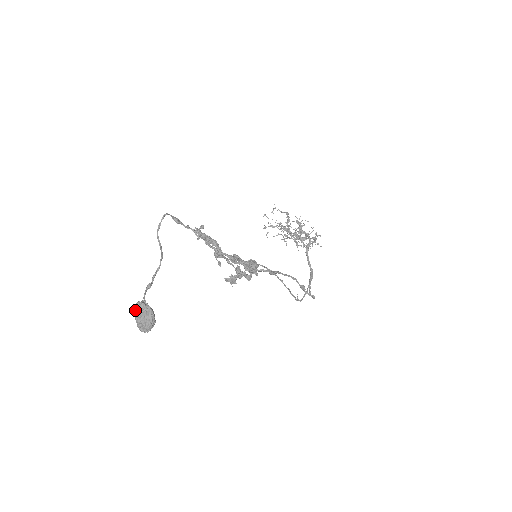
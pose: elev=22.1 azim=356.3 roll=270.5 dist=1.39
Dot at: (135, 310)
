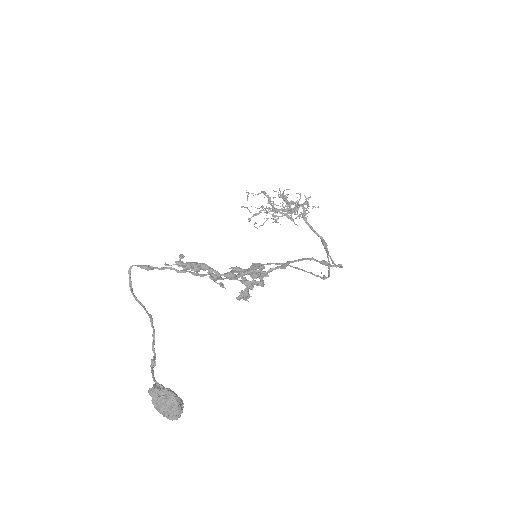
Dot at: occluded
